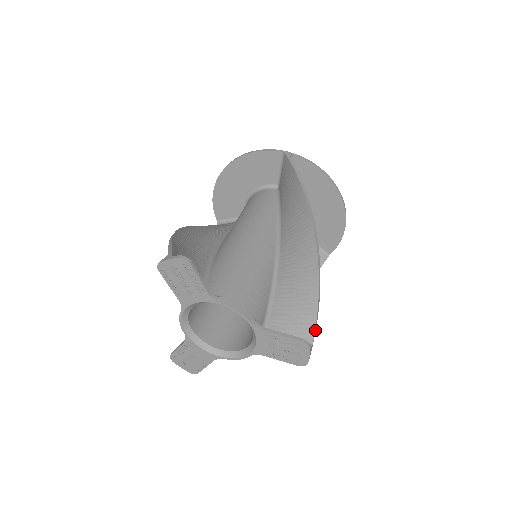
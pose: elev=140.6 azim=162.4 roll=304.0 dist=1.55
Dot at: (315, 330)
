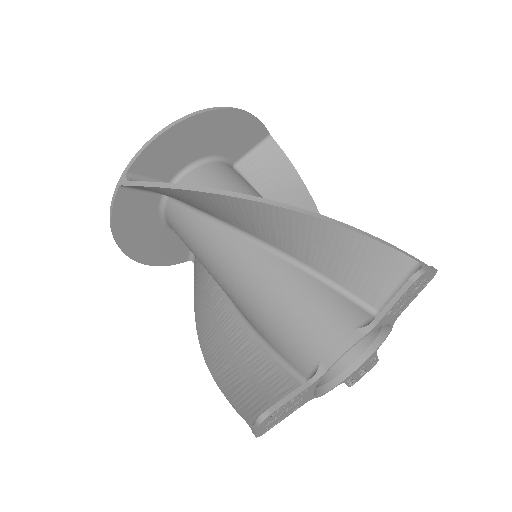
Dot at: (398, 250)
